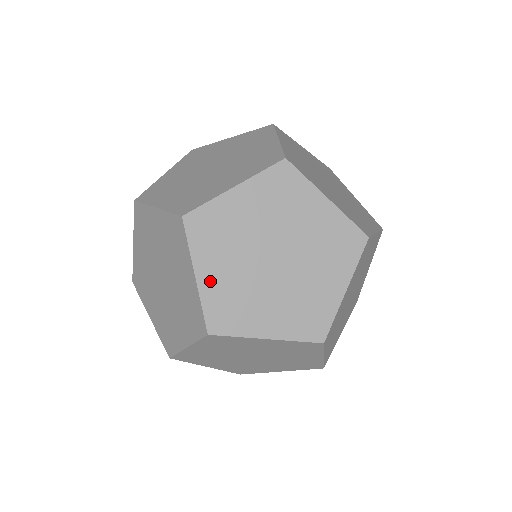
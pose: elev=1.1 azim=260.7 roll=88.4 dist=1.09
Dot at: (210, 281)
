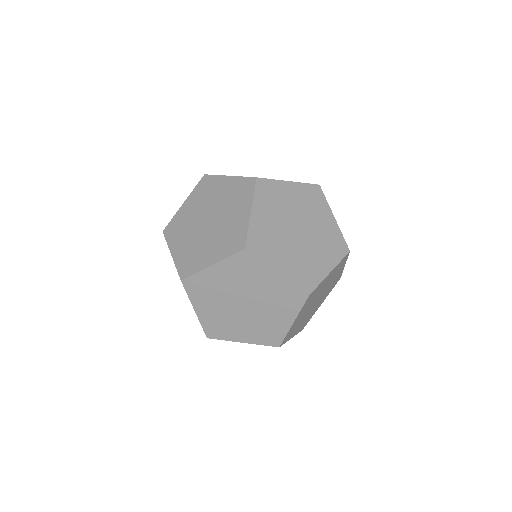
Dot at: (204, 314)
